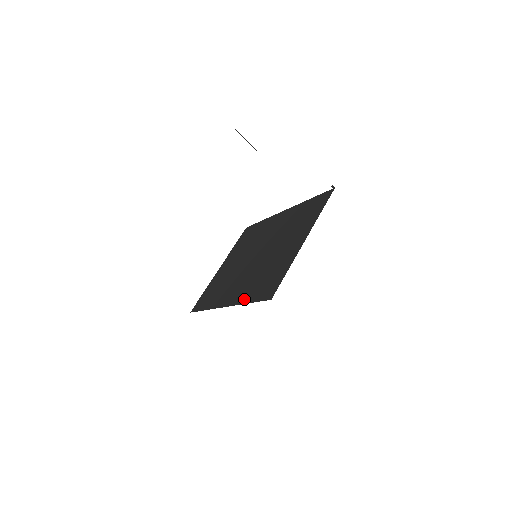
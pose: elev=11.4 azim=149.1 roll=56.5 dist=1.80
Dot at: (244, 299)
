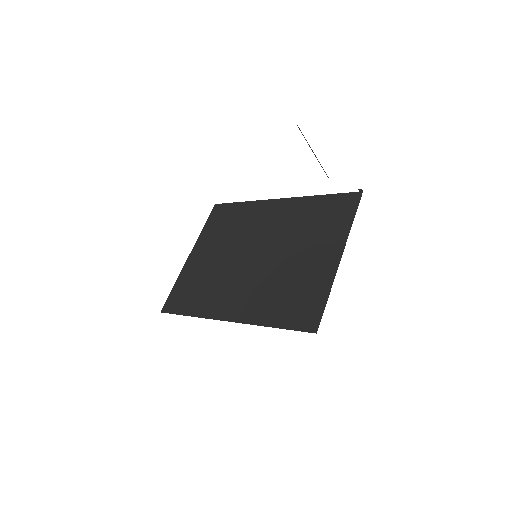
Dot at: (263, 319)
